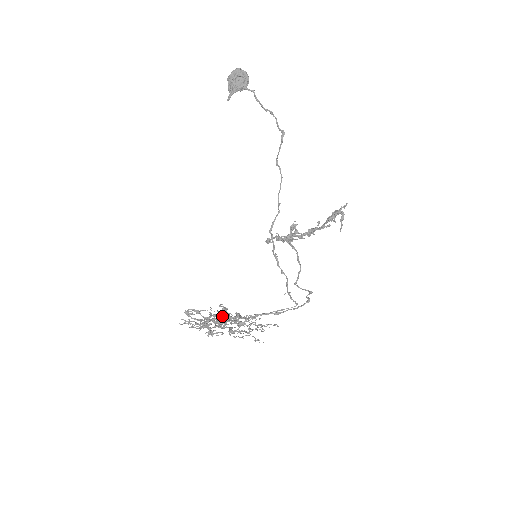
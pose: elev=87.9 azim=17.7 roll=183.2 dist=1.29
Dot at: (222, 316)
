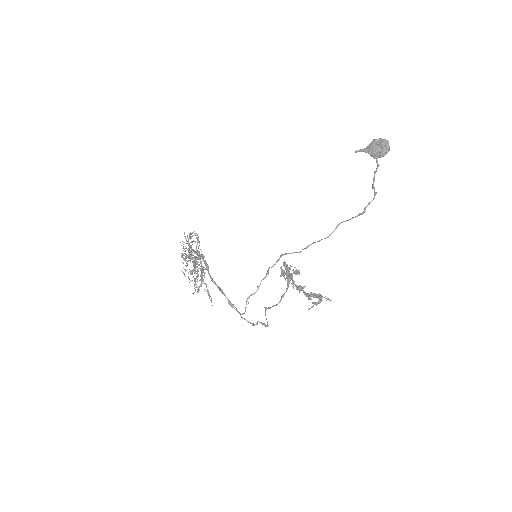
Dot at: occluded
